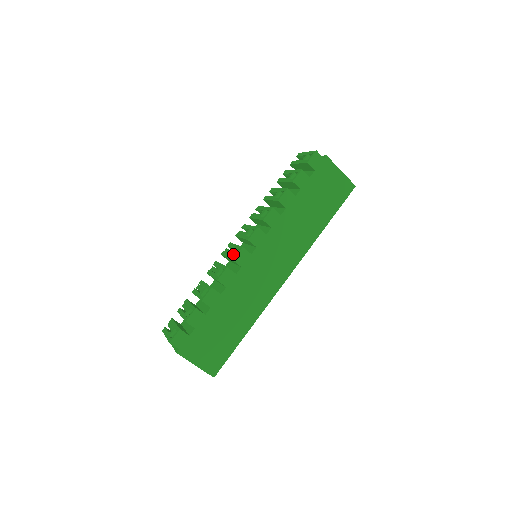
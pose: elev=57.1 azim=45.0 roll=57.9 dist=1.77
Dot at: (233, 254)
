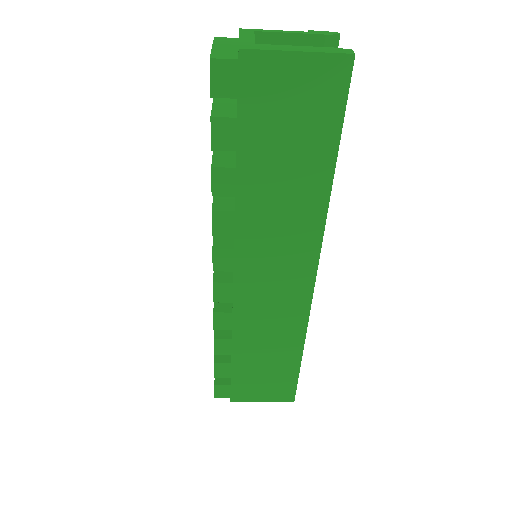
Dot at: occluded
